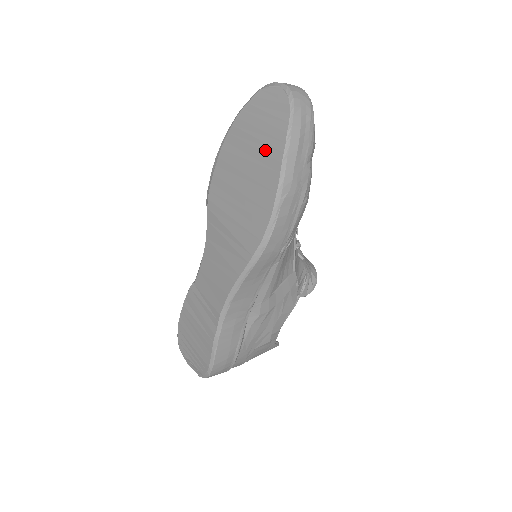
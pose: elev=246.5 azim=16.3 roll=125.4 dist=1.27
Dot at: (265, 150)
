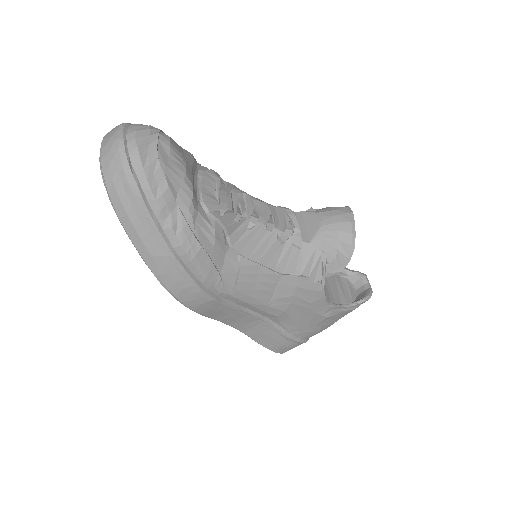
Dot at: occluded
